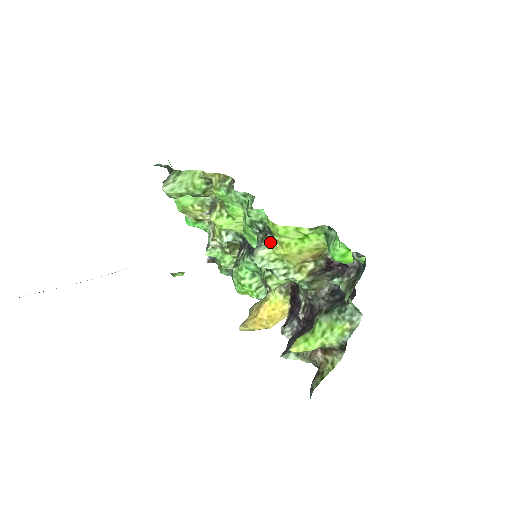
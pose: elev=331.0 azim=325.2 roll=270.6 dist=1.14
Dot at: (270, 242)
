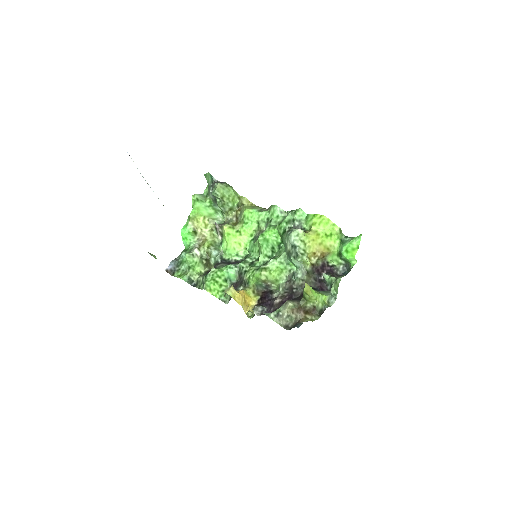
Dot at: (303, 231)
